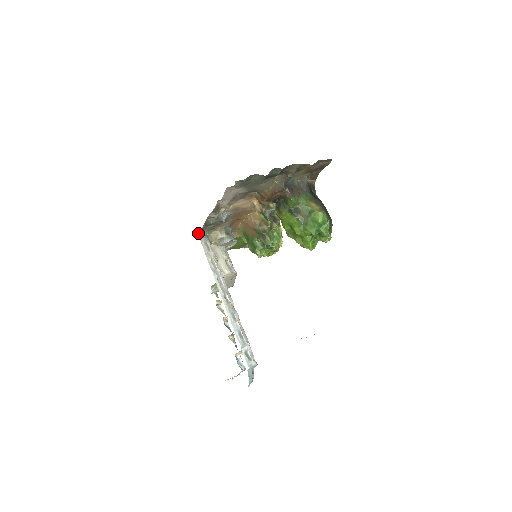
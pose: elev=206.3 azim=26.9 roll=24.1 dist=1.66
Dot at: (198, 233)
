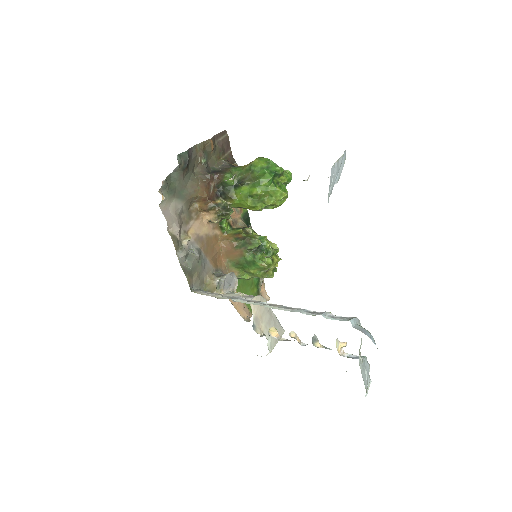
Dot at: occluded
